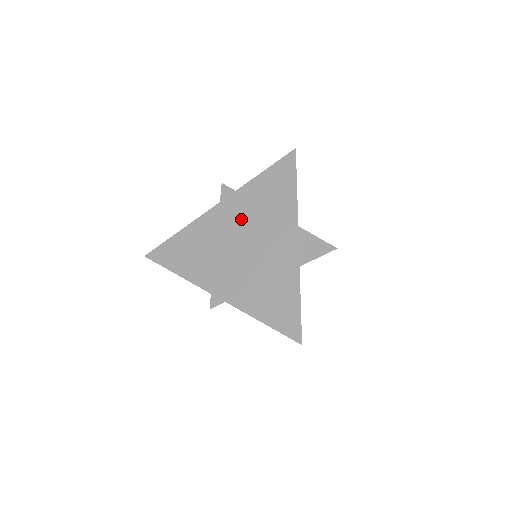
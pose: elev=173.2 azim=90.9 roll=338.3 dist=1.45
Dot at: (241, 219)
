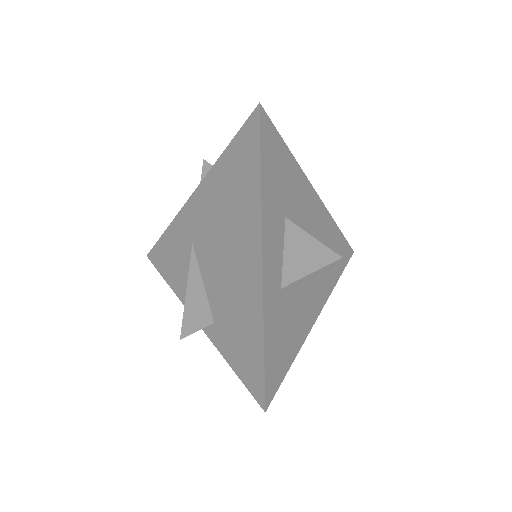
Dot at: (210, 218)
